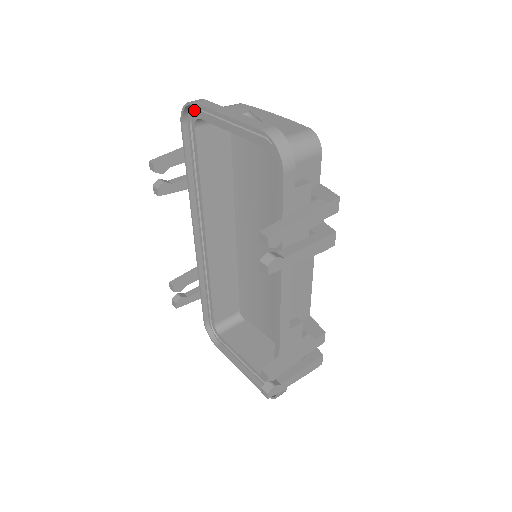
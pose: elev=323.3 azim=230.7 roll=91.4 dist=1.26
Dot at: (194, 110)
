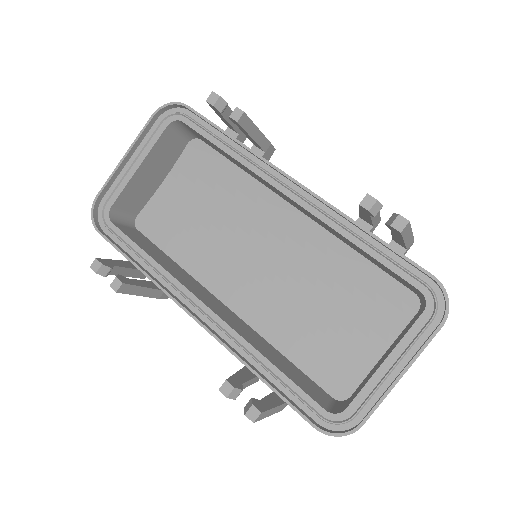
Dot at: (102, 208)
